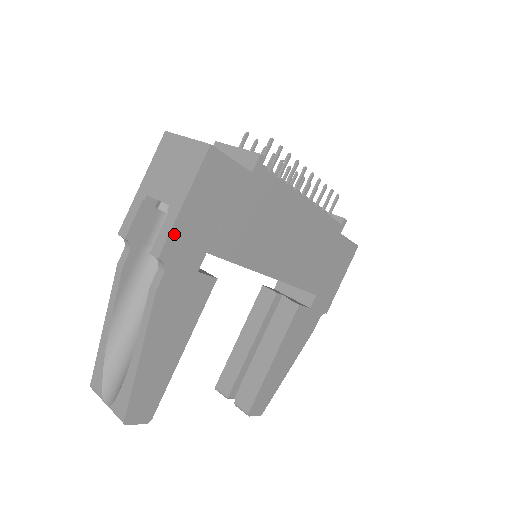
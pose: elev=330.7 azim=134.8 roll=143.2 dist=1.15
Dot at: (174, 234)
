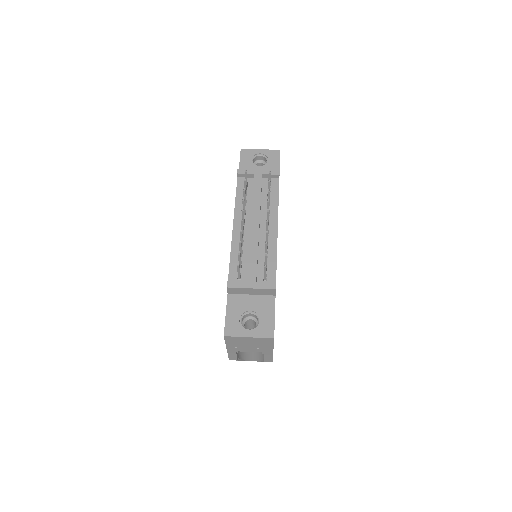
Dot at: occluded
